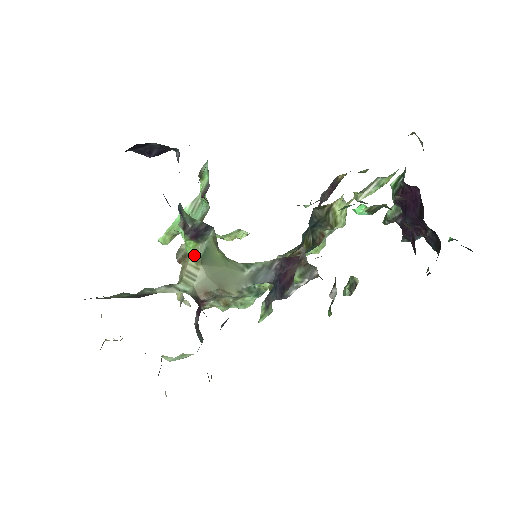
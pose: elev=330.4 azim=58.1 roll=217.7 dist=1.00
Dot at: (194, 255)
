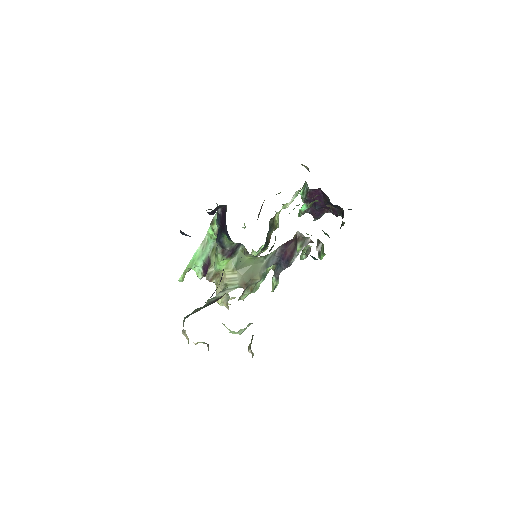
Dot at: (228, 268)
